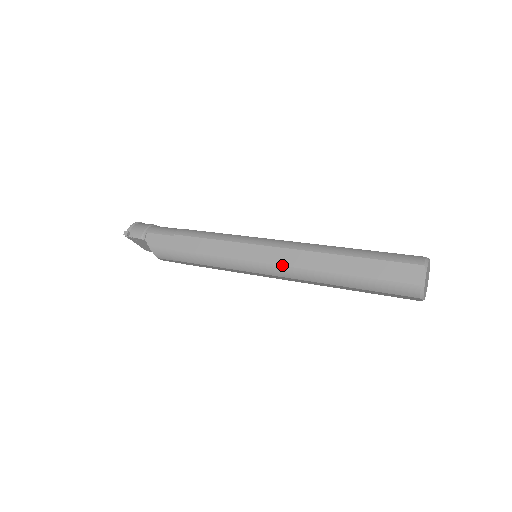
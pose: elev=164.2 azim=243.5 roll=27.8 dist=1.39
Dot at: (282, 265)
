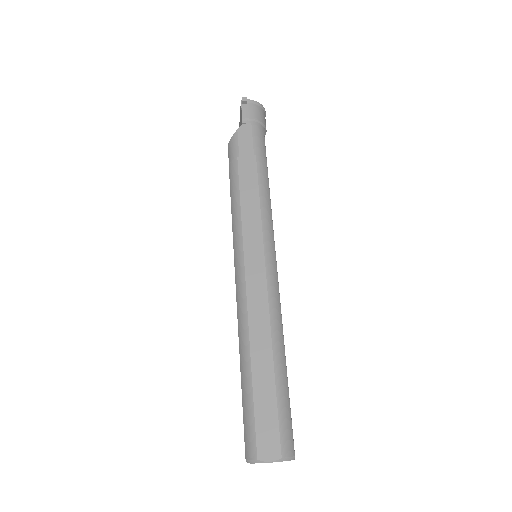
Dot at: (247, 291)
